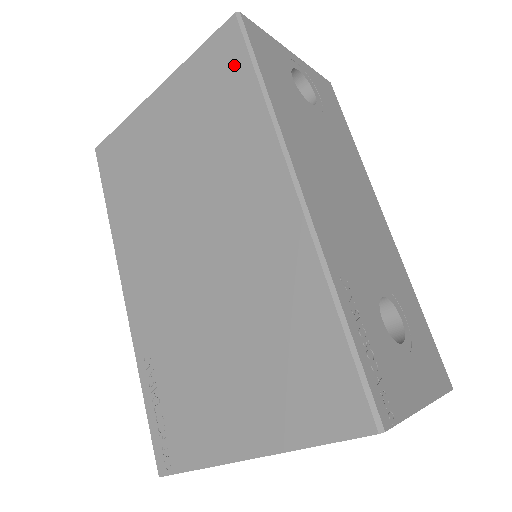
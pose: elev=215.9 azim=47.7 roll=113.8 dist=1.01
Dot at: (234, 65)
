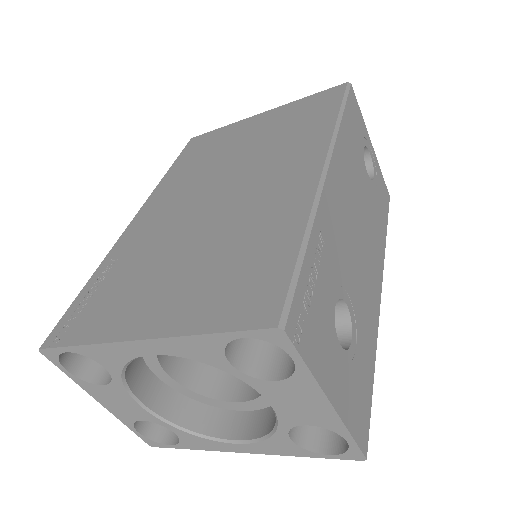
Dot at: (328, 104)
